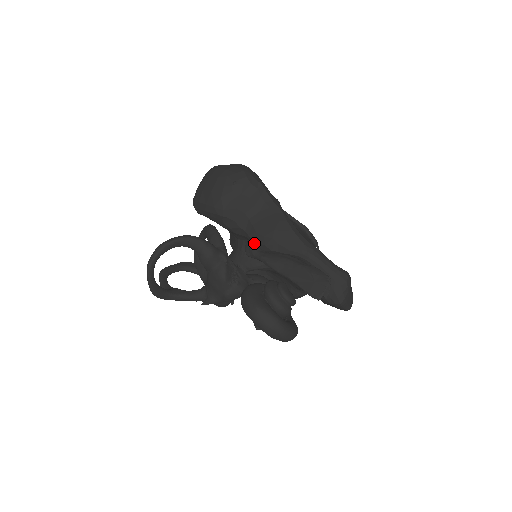
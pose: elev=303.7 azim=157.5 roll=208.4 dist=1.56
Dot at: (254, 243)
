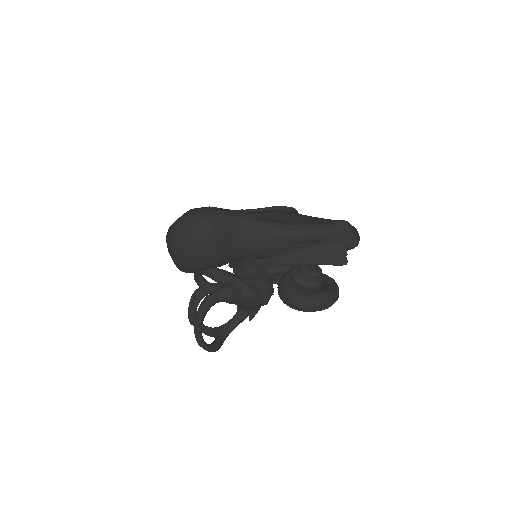
Dot at: (257, 258)
